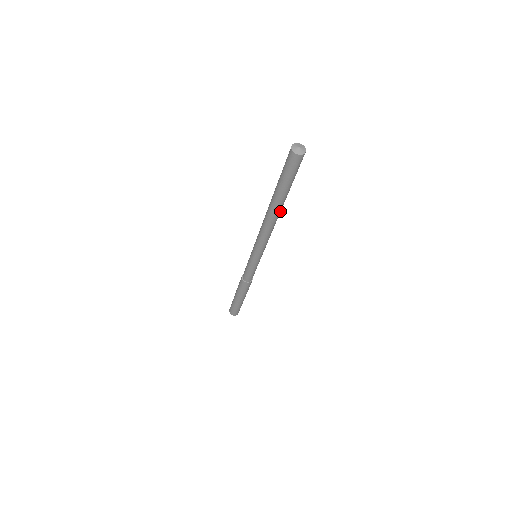
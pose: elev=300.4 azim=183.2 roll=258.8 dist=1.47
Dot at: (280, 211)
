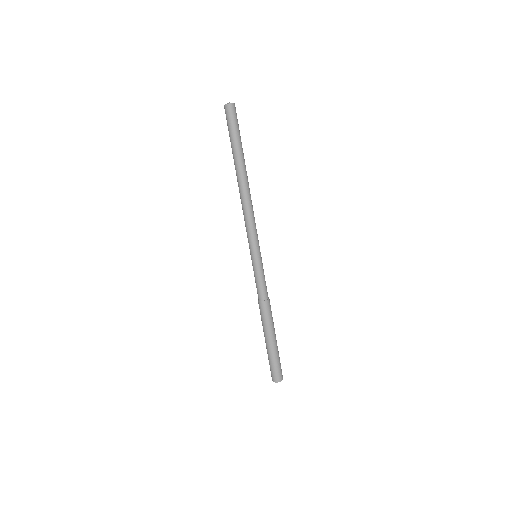
Dot at: (243, 177)
